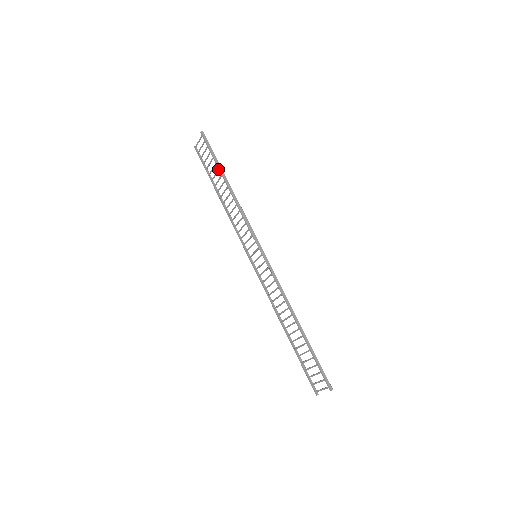
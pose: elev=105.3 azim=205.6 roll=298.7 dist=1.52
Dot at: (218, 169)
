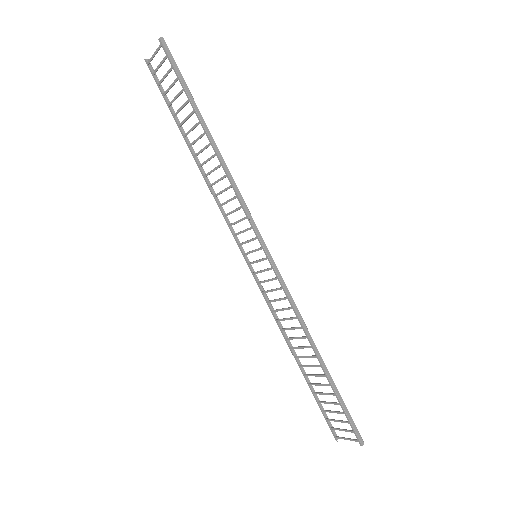
Dot at: (193, 111)
